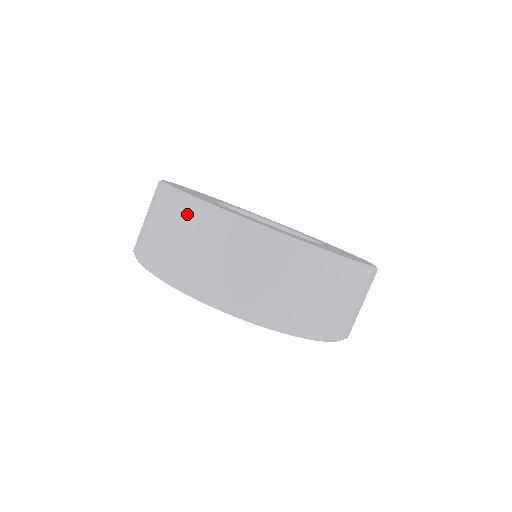
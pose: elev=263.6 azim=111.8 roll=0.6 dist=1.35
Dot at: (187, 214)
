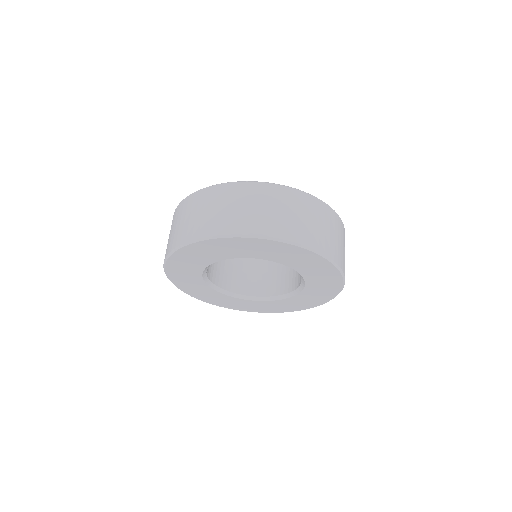
Dot at: (198, 199)
